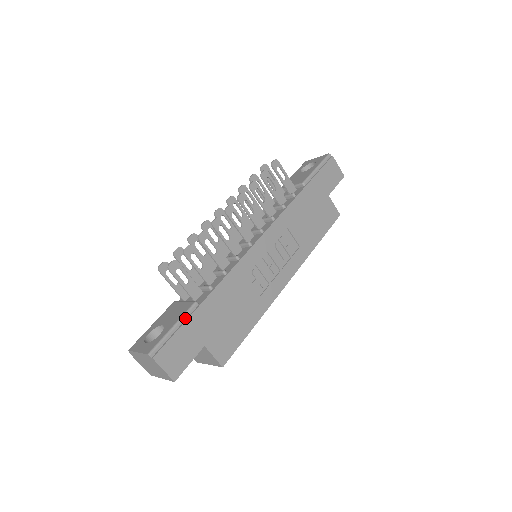
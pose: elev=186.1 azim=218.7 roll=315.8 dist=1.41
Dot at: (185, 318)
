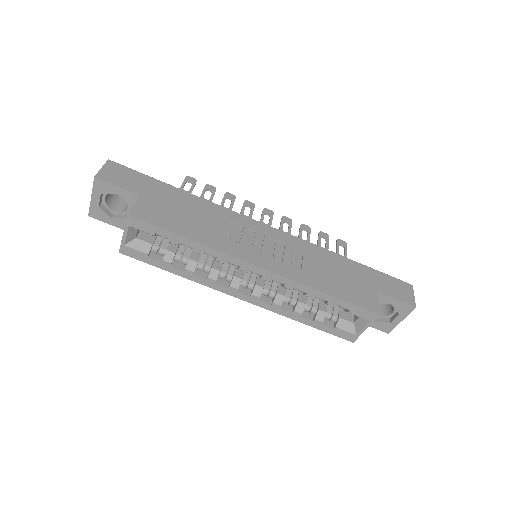
Dot at: (155, 180)
